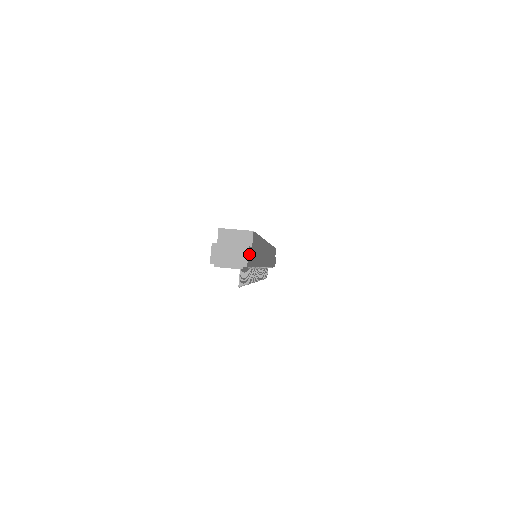
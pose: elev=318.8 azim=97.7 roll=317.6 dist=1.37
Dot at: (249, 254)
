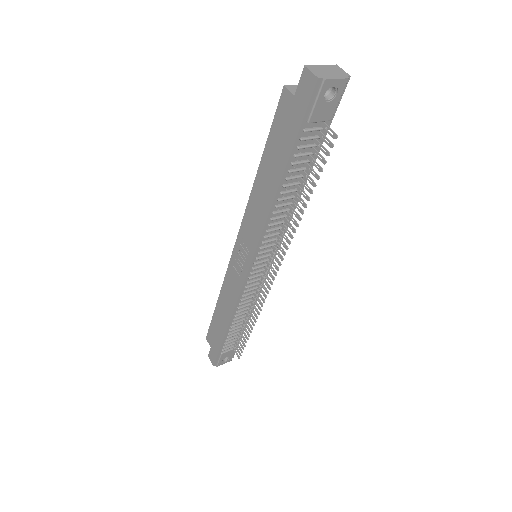
Dot at: occluded
